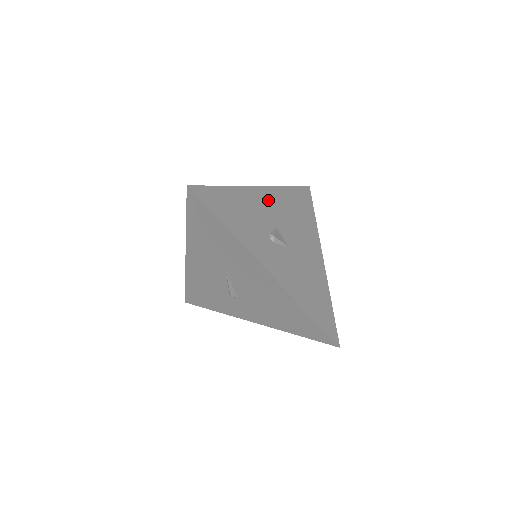
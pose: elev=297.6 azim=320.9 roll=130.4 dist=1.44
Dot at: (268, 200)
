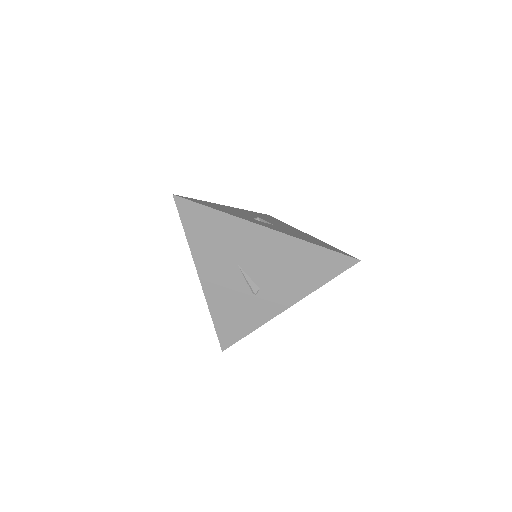
Dot at: occluded
